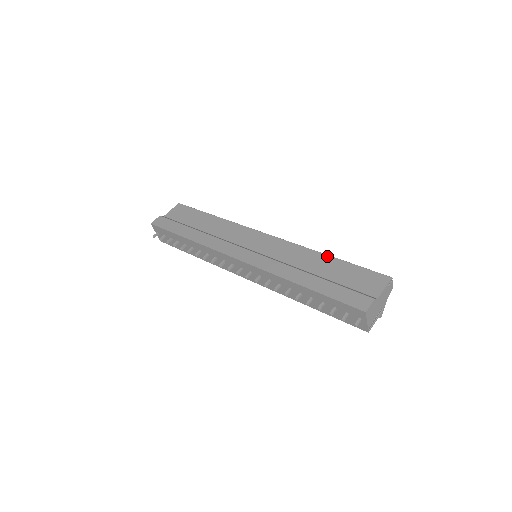
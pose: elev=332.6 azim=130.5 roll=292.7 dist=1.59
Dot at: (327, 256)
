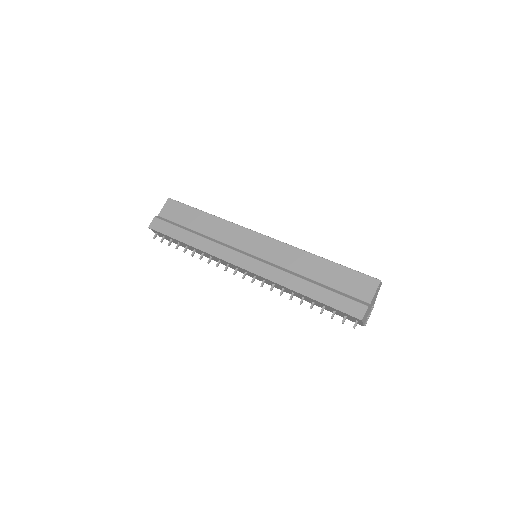
Dot at: (322, 259)
